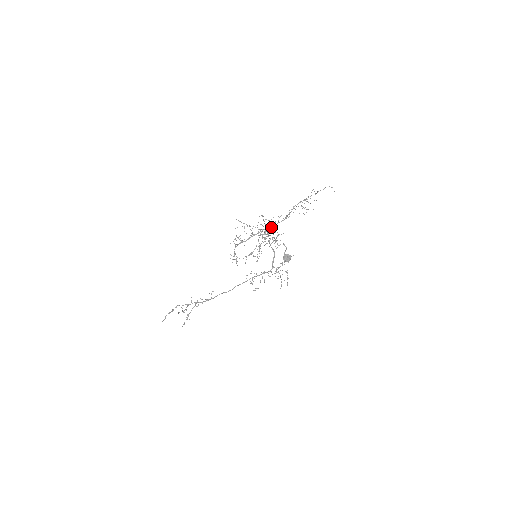
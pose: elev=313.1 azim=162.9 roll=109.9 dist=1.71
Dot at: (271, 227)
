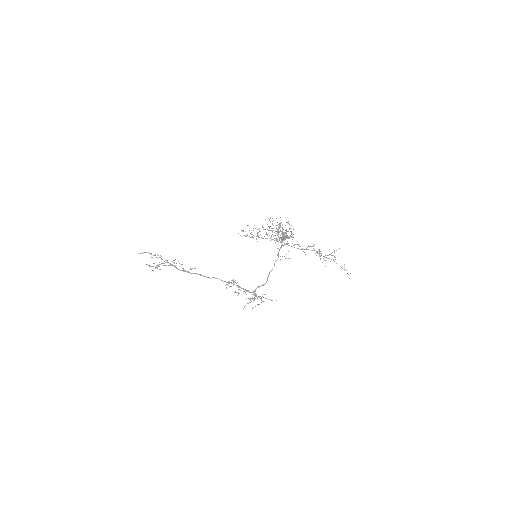
Dot at: (287, 244)
